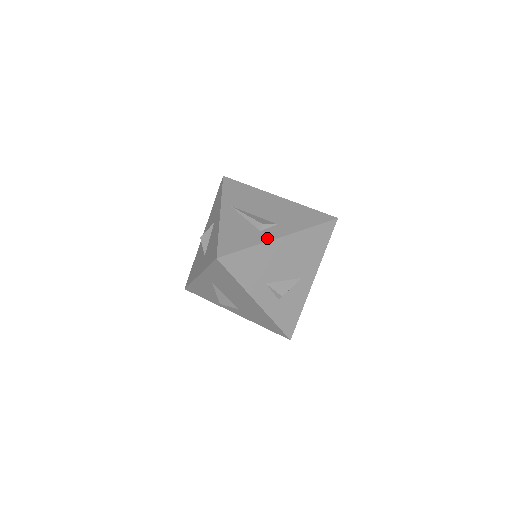
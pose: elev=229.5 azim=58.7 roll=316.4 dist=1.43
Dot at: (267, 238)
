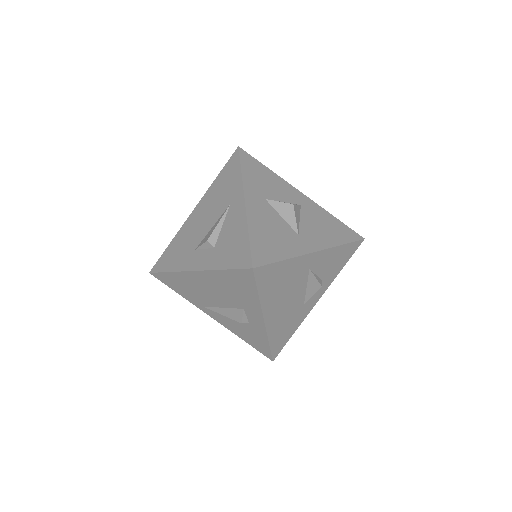
Dot at: (261, 329)
